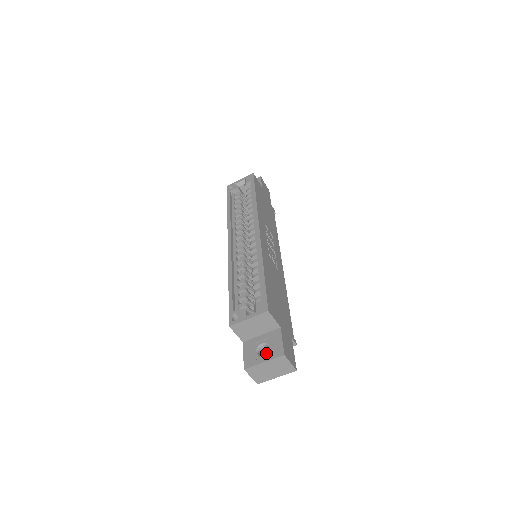
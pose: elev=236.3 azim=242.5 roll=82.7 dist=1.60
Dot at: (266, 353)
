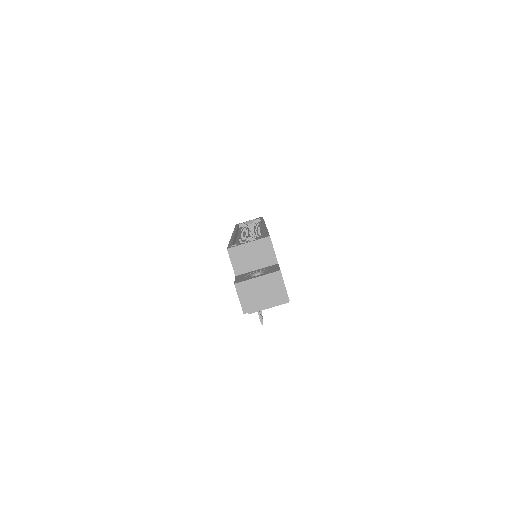
Dot at: (260, 274)
